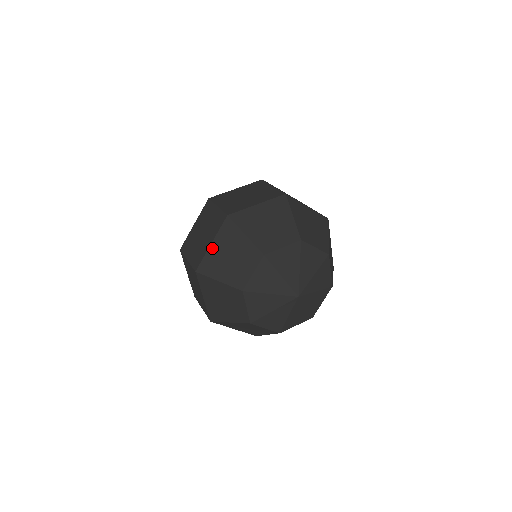
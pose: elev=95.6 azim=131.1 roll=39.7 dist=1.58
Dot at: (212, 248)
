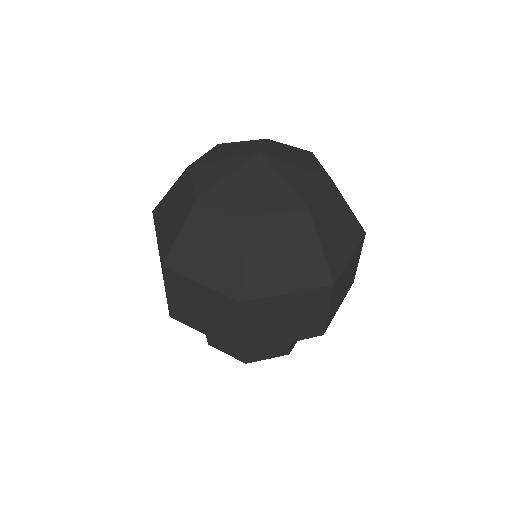
Dot at: occluded
